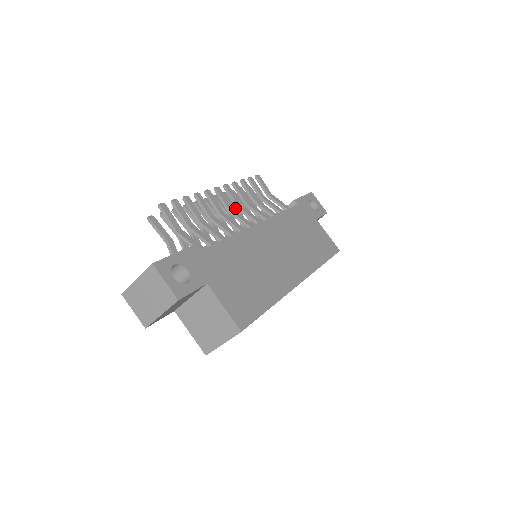
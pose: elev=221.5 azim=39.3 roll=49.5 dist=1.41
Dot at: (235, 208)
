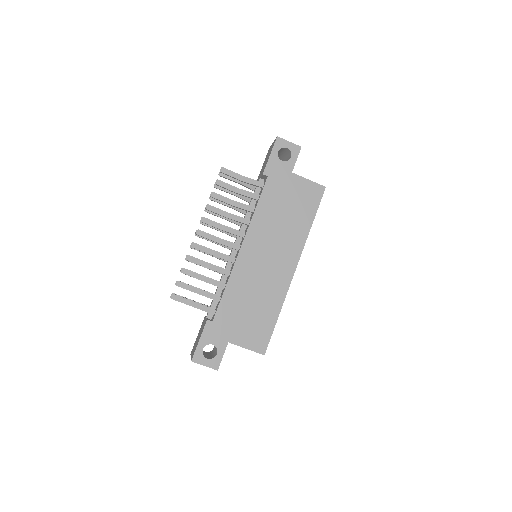
Dot at: (221, 217)
